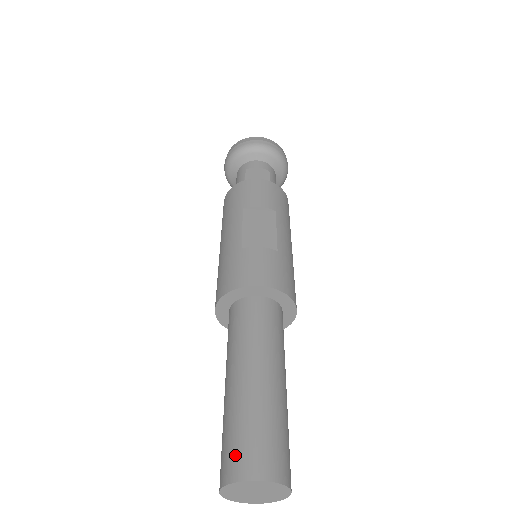
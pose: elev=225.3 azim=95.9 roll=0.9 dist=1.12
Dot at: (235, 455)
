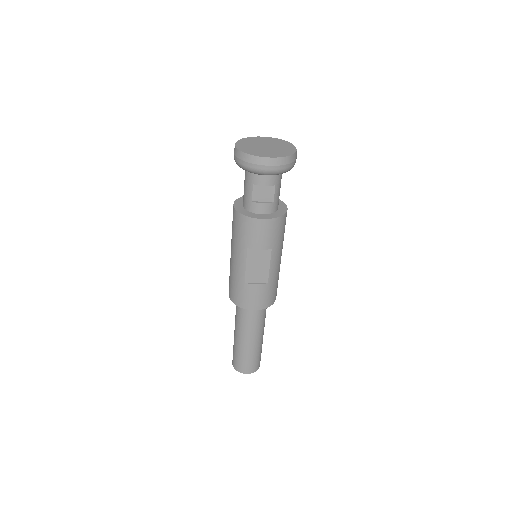
Dot at: (238, 364)
